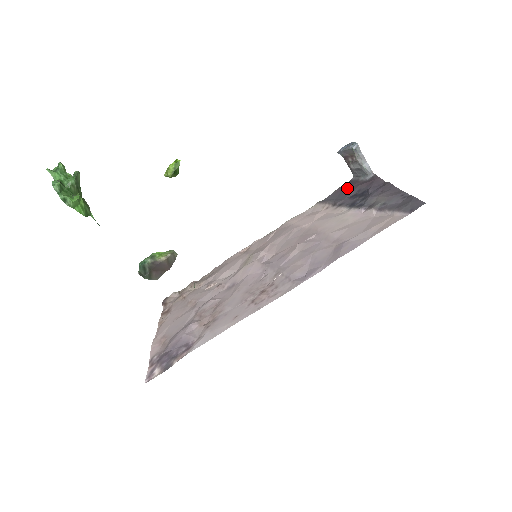
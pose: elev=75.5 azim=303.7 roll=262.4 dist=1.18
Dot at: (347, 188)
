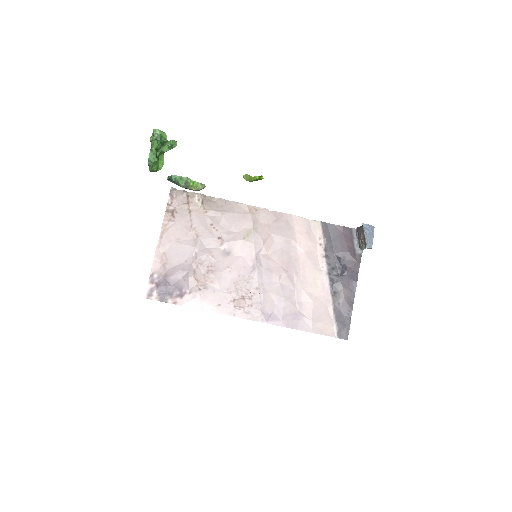
Dot at: (343, 239)
